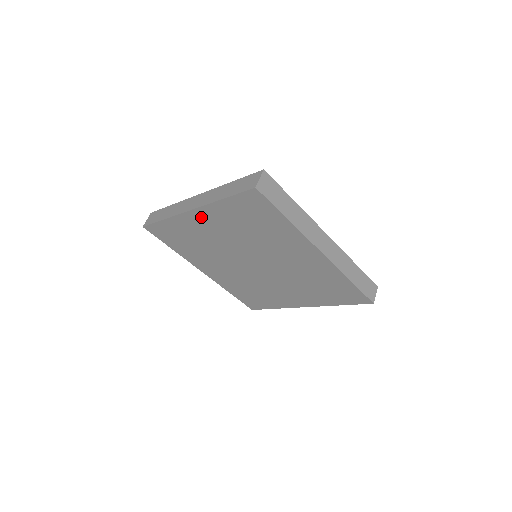
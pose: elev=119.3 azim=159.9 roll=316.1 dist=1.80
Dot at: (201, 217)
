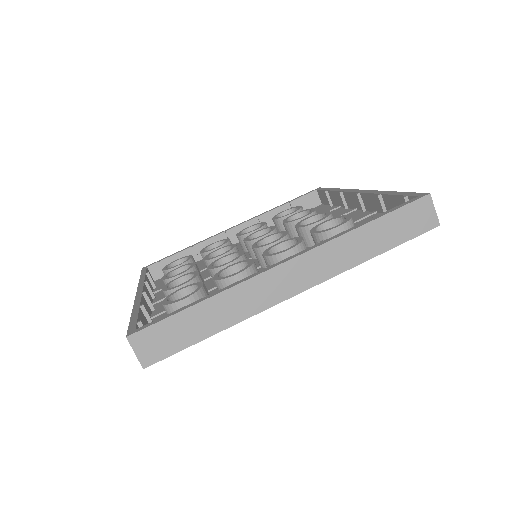
Dot at: occluded
